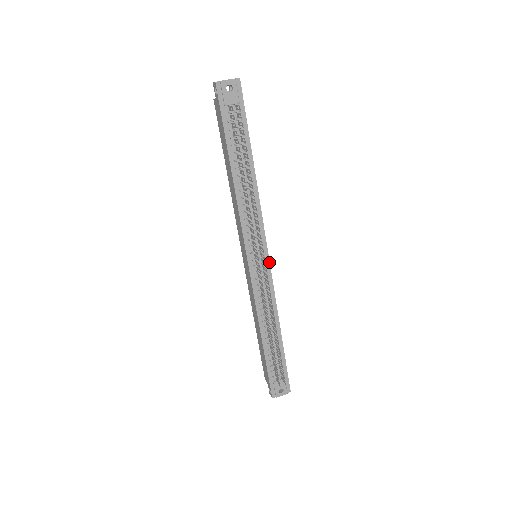
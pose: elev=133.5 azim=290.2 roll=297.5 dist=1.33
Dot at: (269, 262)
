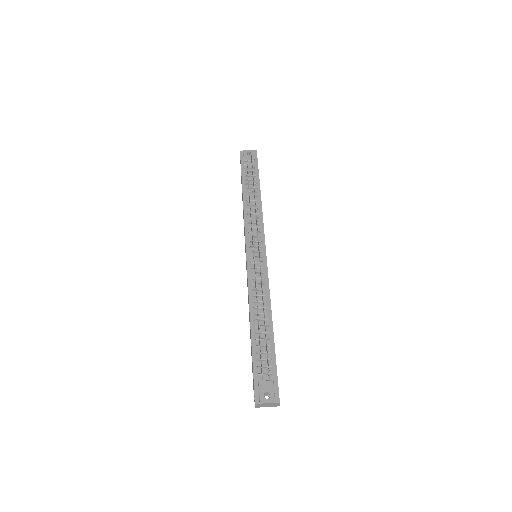
Dot at: (266, 257)
